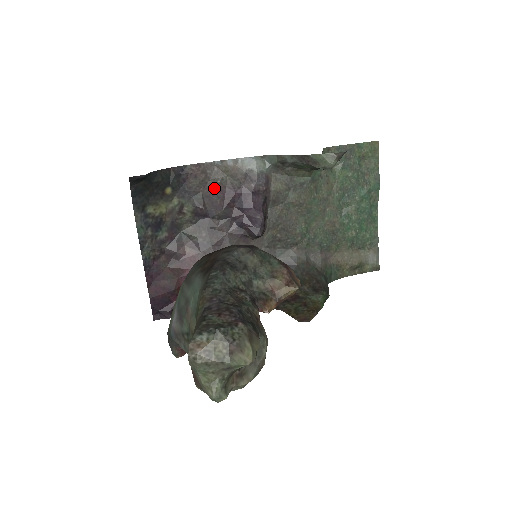
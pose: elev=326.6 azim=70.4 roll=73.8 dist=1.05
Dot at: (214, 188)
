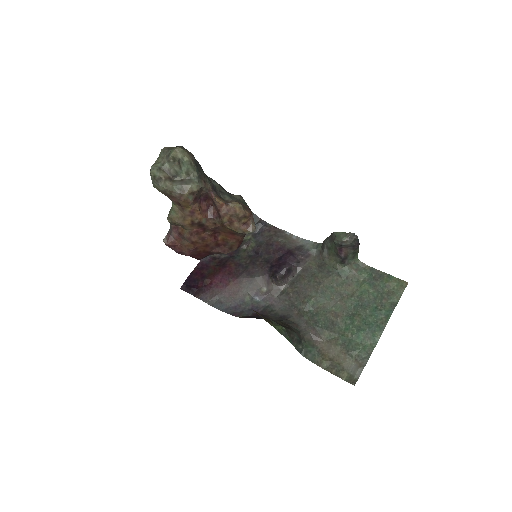
Dot at: (274, 242)
